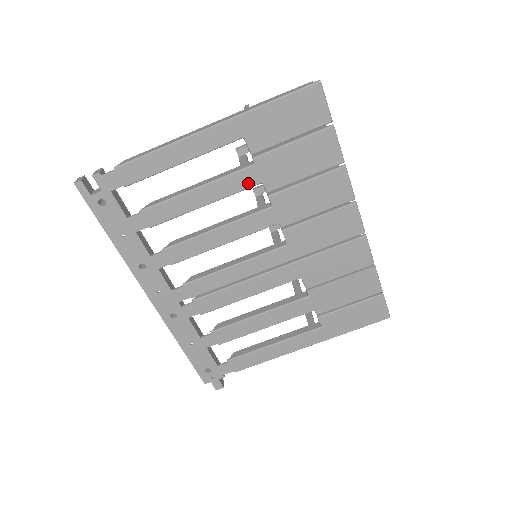
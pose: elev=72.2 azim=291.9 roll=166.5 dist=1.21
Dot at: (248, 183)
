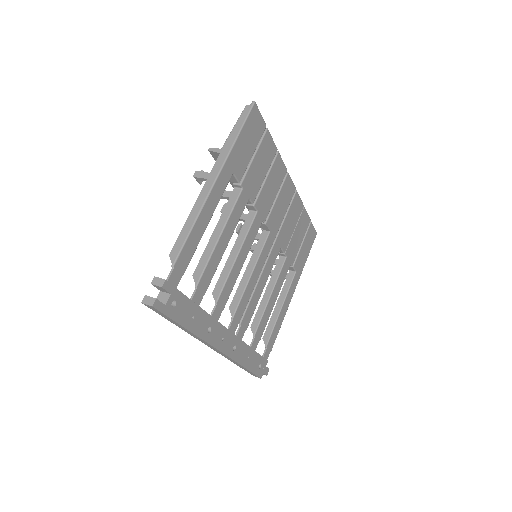
Dot at: (243, 206)
